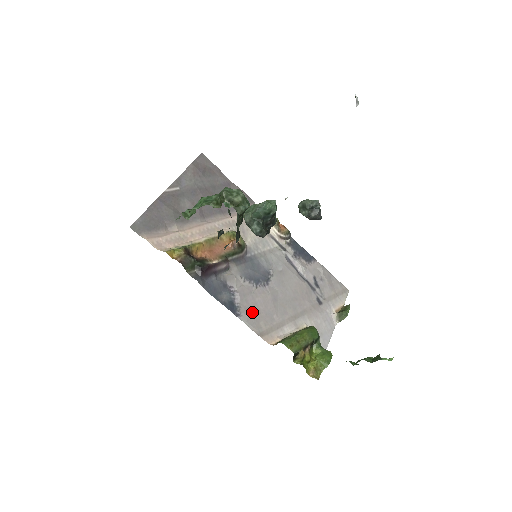
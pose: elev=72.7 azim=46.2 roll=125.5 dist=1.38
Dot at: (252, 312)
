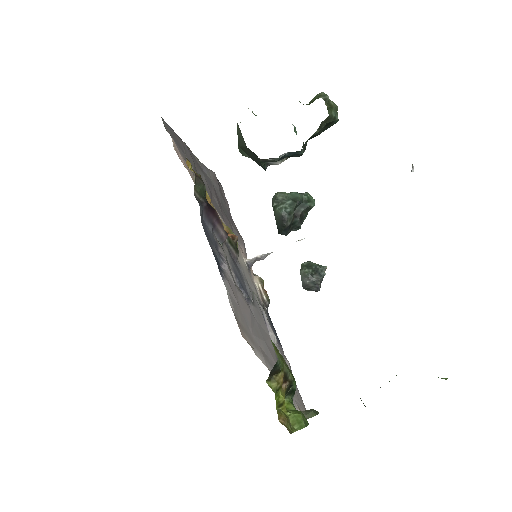
Dot at: (234, 293)
